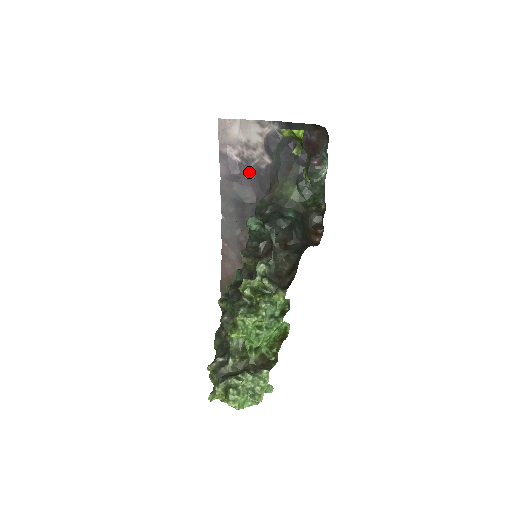
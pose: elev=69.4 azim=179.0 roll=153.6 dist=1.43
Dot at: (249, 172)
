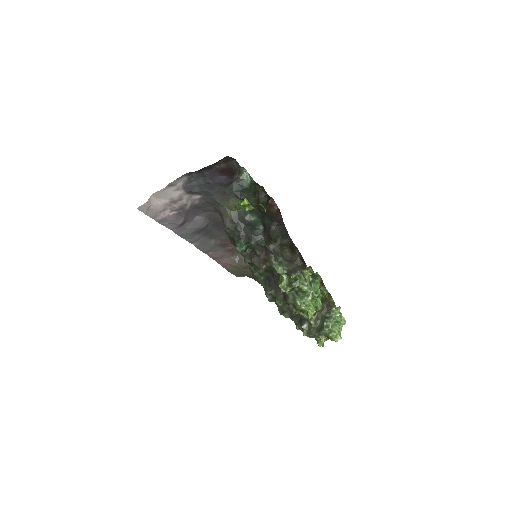
Dot at: (189, 212)
